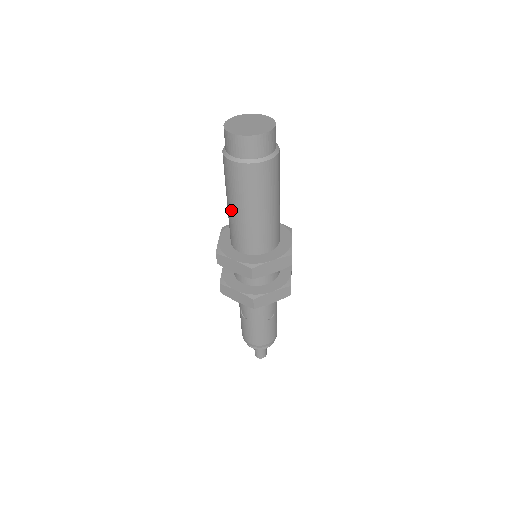
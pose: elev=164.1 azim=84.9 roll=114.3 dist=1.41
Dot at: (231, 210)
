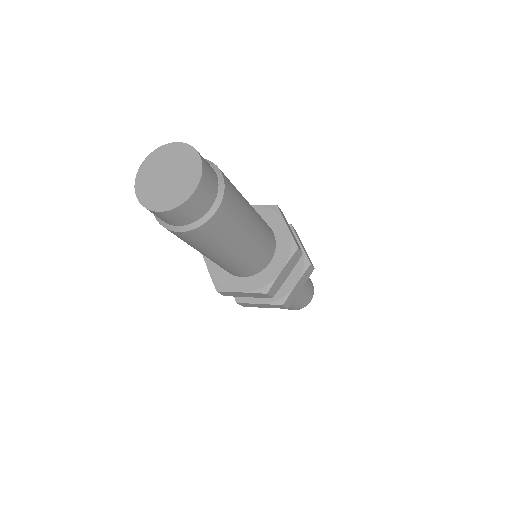
Dot at: occluded
